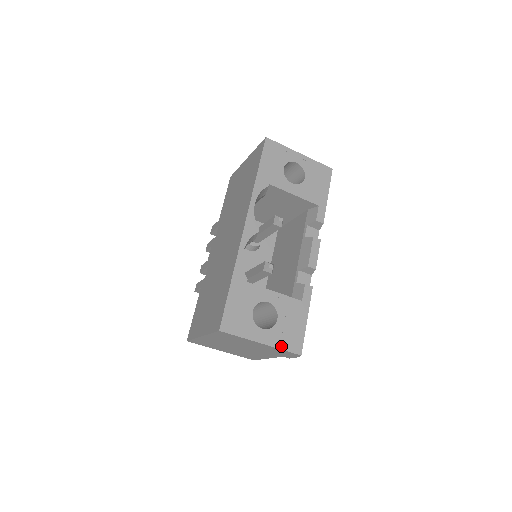
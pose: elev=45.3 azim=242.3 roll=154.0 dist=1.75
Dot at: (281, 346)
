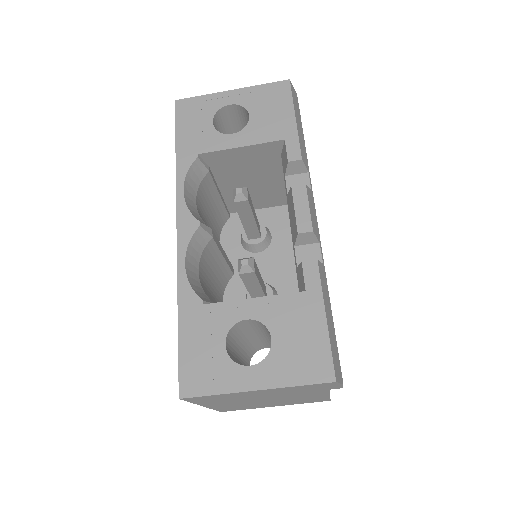
Dot at: (292, 381)
